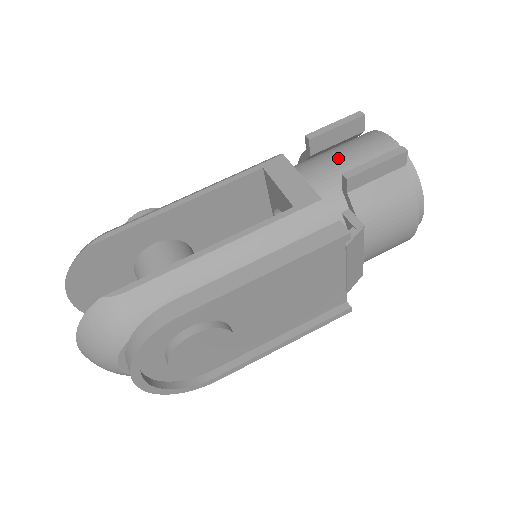
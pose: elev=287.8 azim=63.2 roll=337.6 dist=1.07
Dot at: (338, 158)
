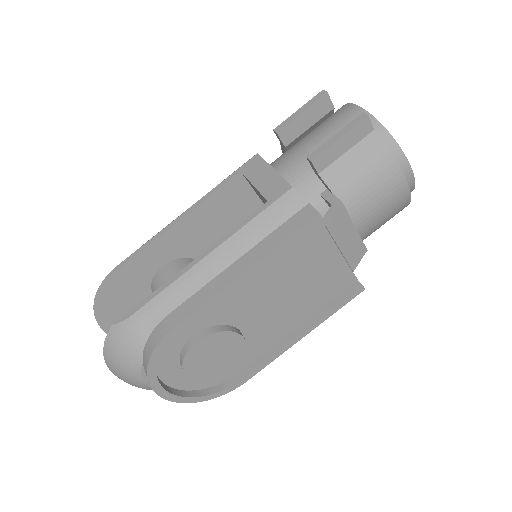
Dot at: (309, 142)
